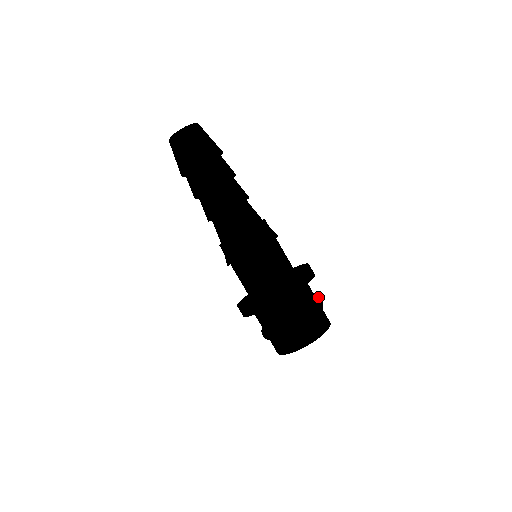
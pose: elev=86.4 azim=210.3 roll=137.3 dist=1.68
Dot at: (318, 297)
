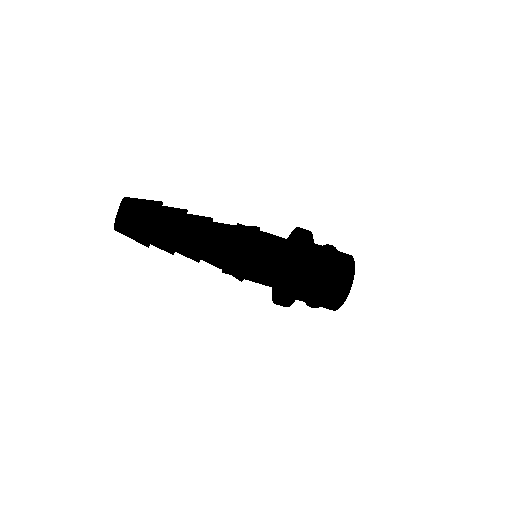
Dot at: (328, 247)
